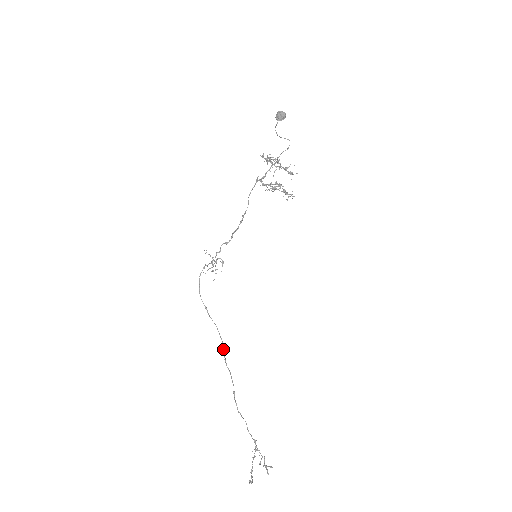
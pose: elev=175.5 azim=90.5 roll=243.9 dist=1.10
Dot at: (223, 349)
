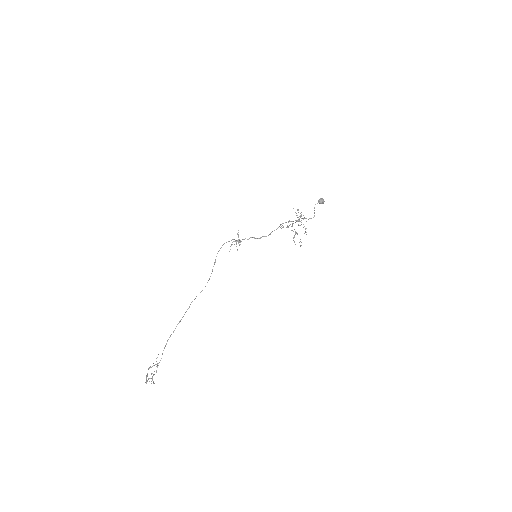
Dot at: occluded
